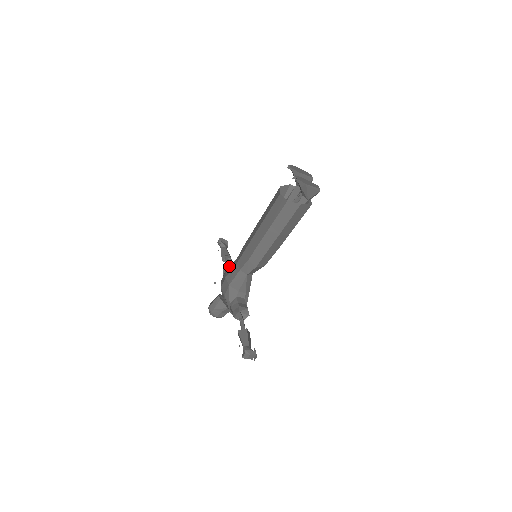
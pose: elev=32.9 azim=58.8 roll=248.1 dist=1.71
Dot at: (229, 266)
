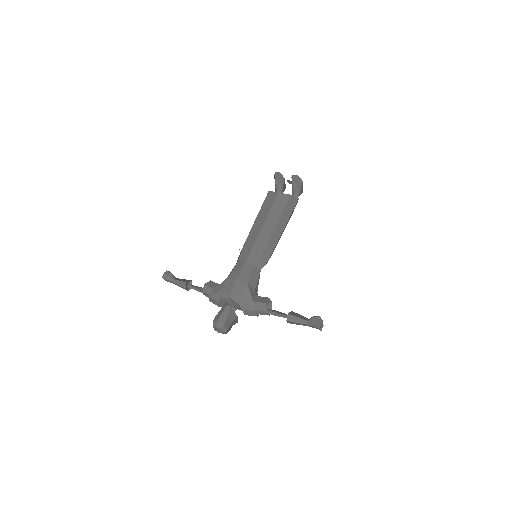
Dot at: (213, 282)
